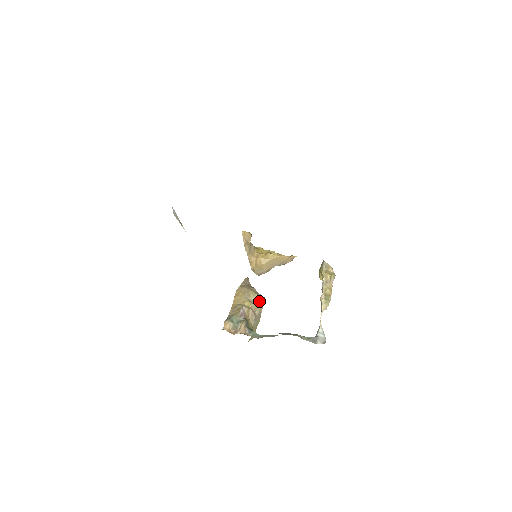
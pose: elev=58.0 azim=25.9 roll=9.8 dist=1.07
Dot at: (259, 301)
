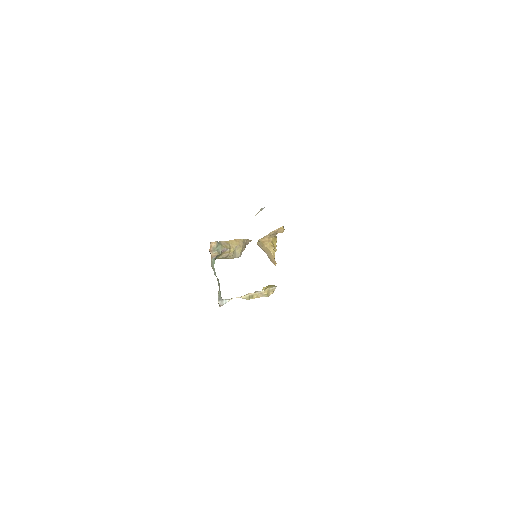
Dot at: (237, 255)
